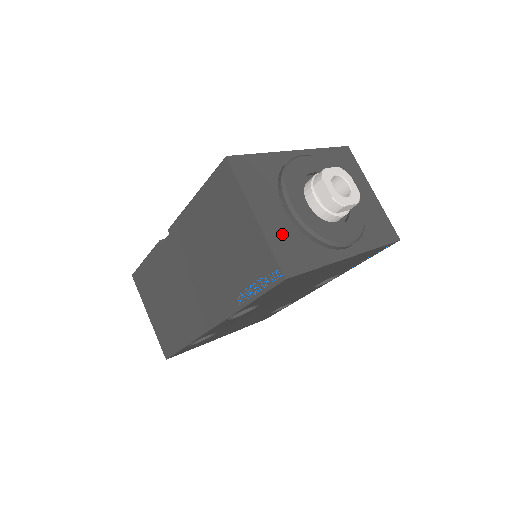
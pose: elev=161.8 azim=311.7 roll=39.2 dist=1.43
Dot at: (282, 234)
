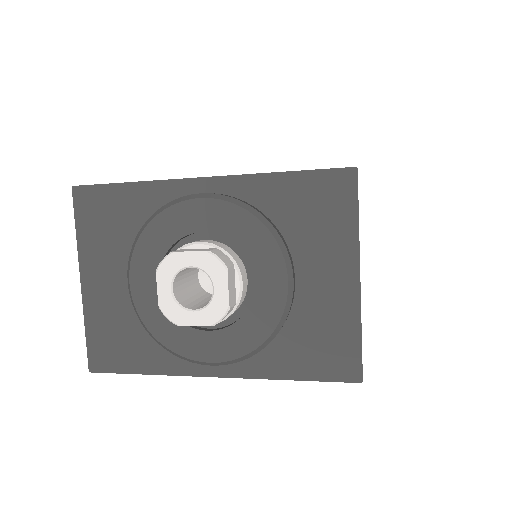
Dot at: (111, 315)
